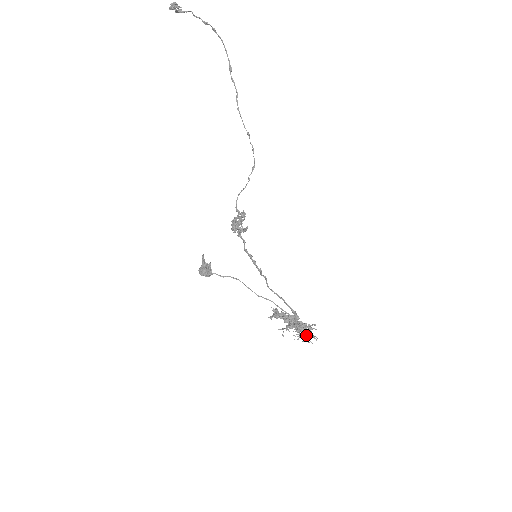
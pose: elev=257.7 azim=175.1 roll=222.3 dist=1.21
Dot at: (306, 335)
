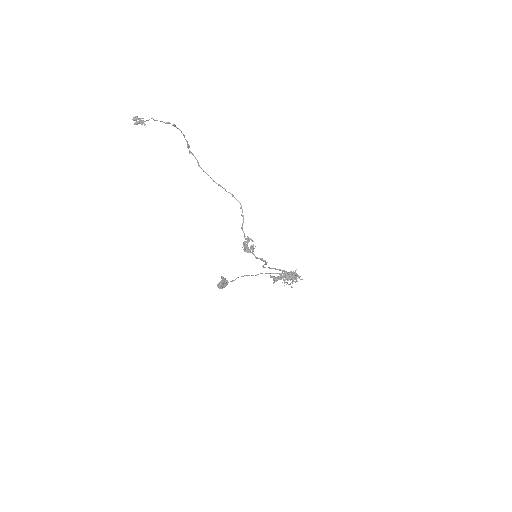
Dot at: (297, 278)
